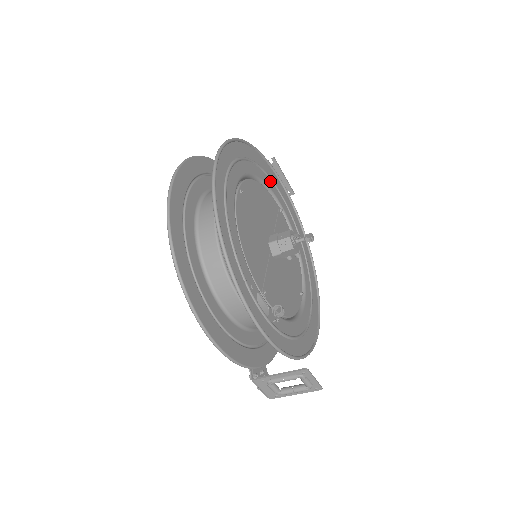
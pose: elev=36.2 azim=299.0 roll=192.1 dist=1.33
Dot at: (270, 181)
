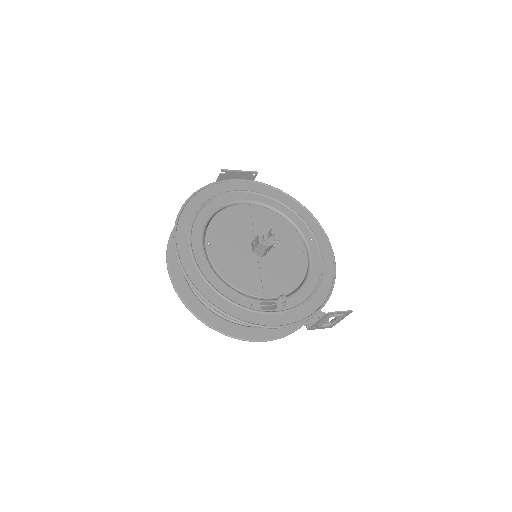
Dot at: (229, 195)
